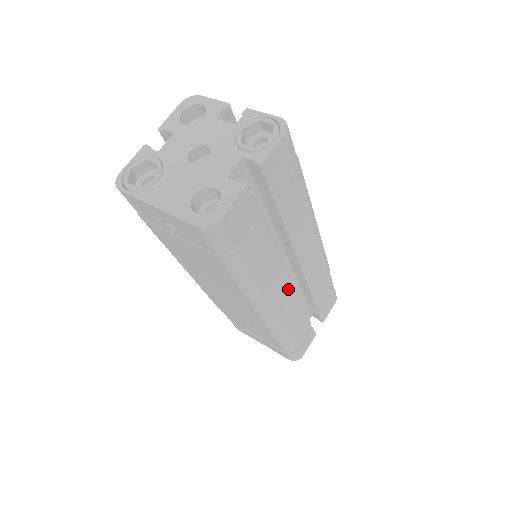
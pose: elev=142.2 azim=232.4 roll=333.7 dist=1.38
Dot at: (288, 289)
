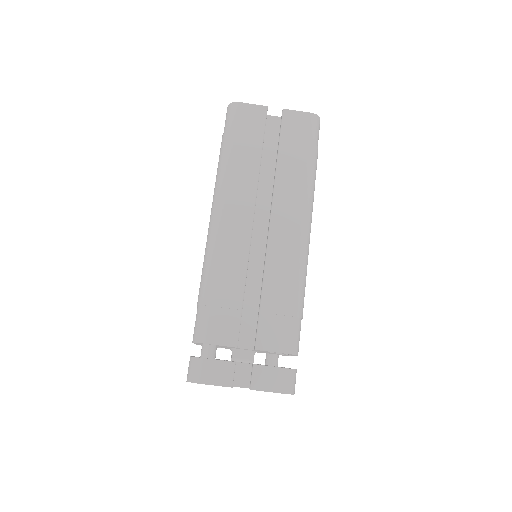
Dot at: (243, 238)
